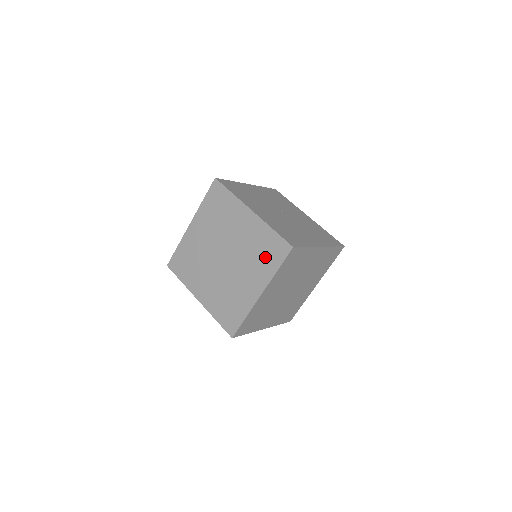
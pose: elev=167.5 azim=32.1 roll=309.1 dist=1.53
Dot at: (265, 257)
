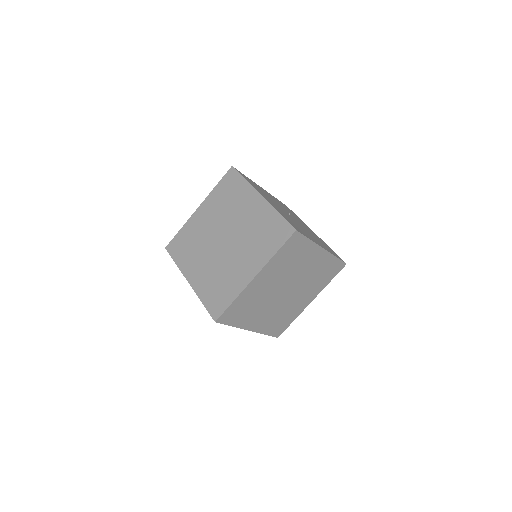
Dot at: (266, 240)
